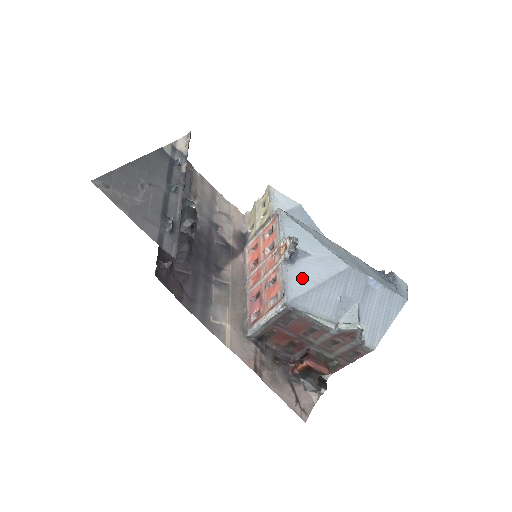
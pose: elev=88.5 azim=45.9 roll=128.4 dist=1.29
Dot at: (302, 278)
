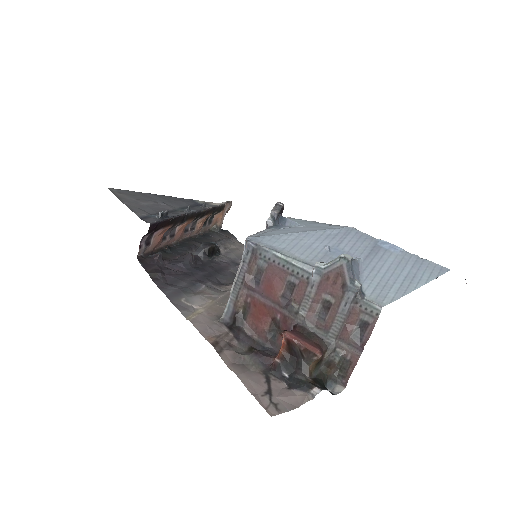
Dot at: (280, 231)
